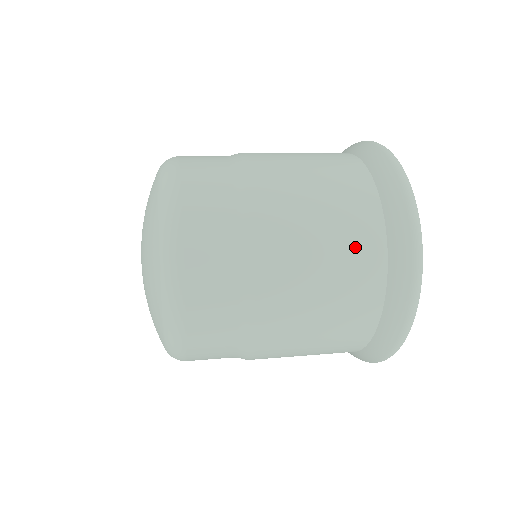
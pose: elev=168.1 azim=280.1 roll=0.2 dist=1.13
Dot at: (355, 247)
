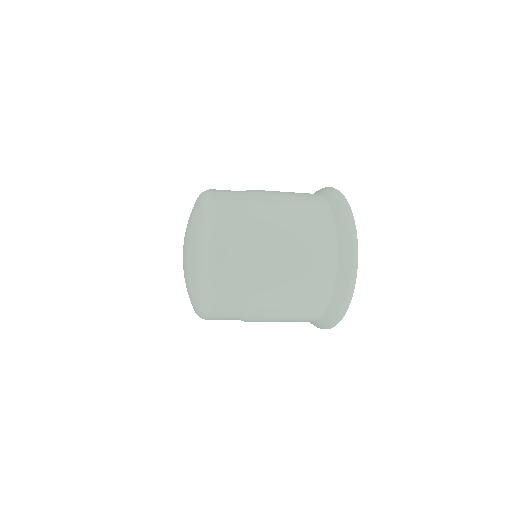
Dot at: (314, 211)
